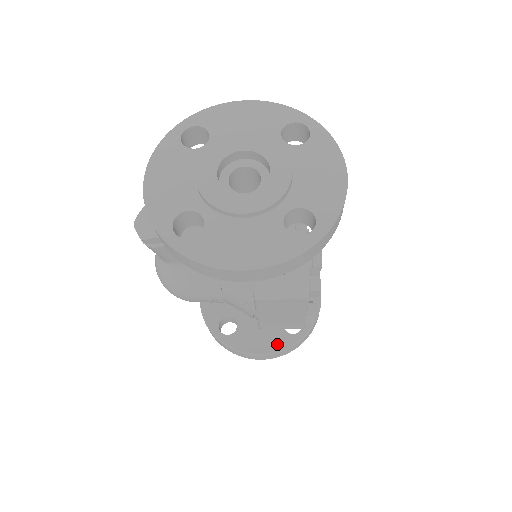
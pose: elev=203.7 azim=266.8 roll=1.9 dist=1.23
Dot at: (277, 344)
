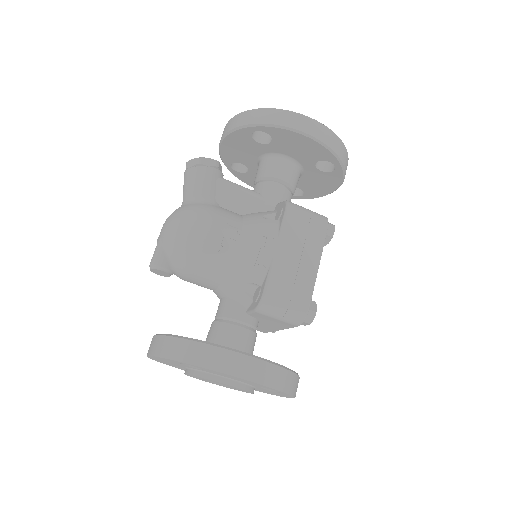
Dot at: occluded
